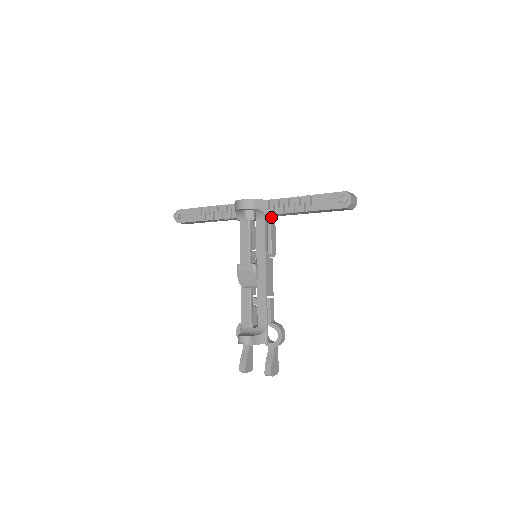
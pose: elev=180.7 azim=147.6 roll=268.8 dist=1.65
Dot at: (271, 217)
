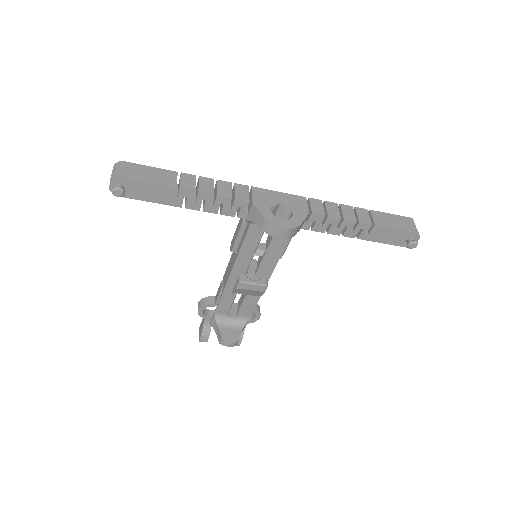
Dot at: occluded
